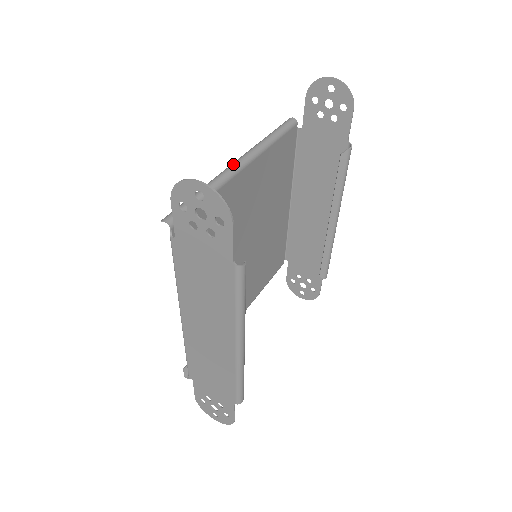
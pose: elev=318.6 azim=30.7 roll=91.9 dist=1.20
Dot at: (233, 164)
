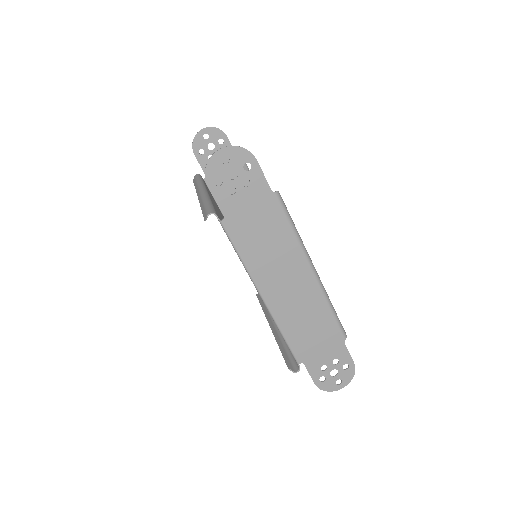
Dot at: (200, 193)
